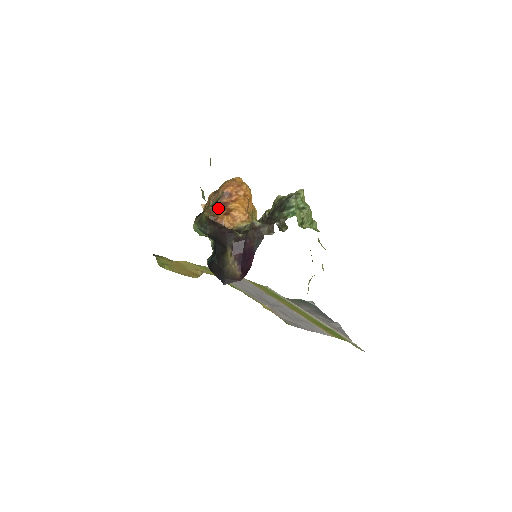
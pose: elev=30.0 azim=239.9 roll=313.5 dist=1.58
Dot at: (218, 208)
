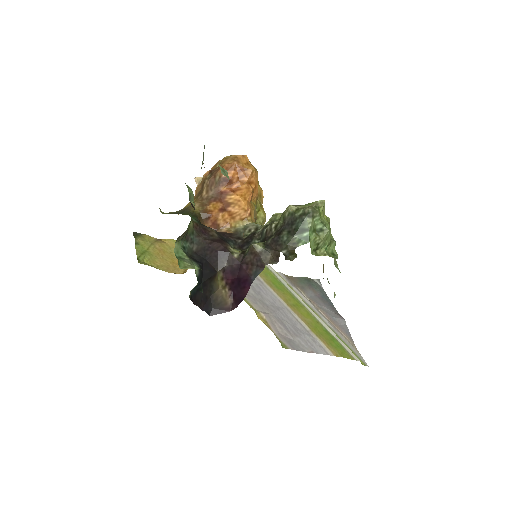
Dot at: (213, 199)
